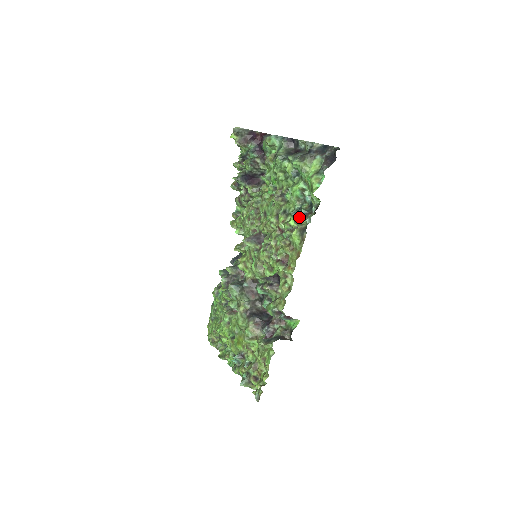
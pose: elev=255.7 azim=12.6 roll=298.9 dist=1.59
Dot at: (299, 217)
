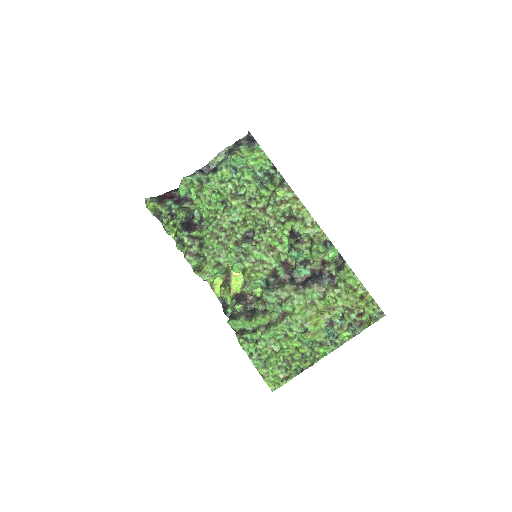
Dot at: (270, 180)
